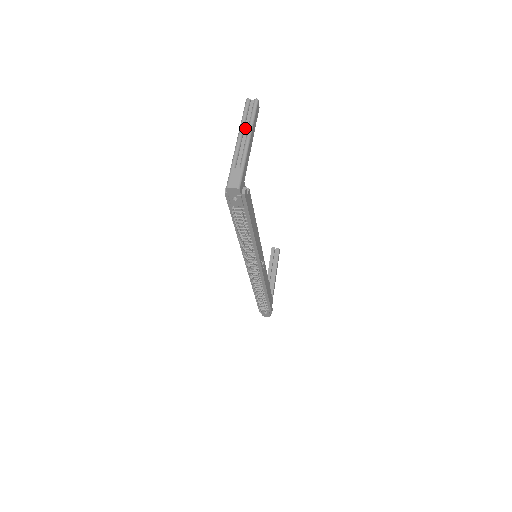
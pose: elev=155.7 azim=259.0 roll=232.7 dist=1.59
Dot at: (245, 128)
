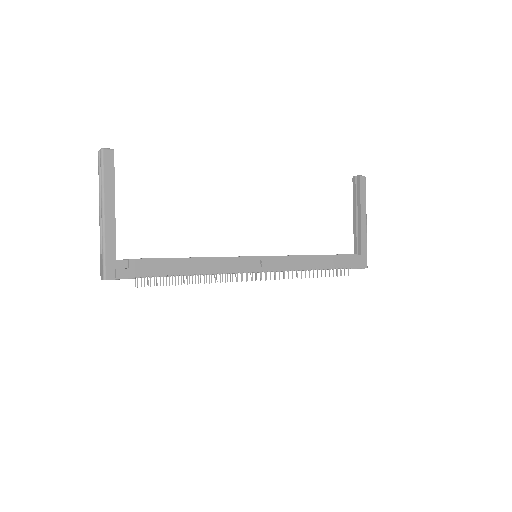
Dot at: occluded
